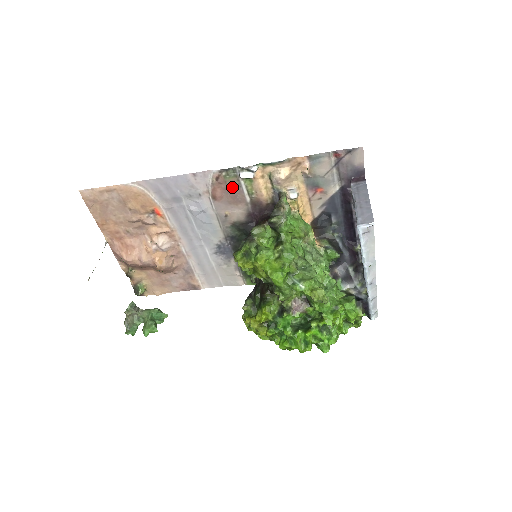
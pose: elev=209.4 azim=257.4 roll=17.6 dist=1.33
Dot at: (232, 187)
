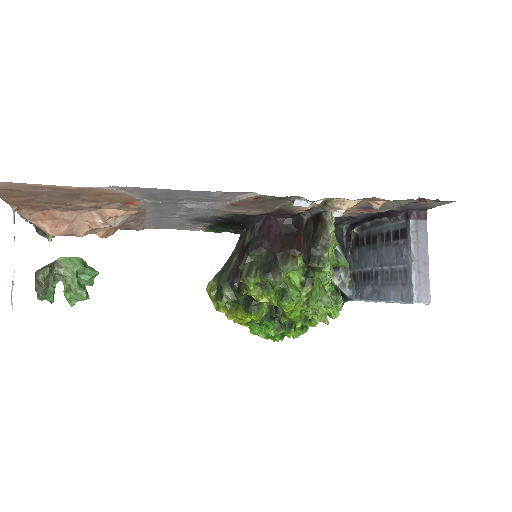
Dot at: (269, 202)
